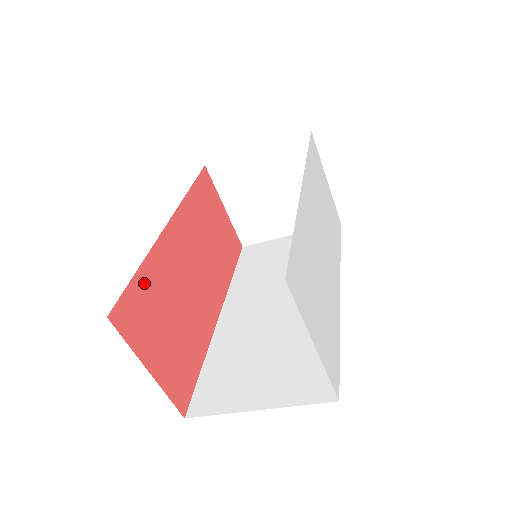
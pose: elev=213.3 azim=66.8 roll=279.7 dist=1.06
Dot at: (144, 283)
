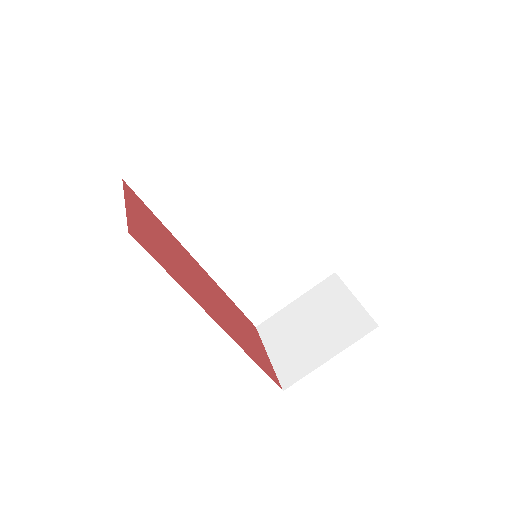
Dot at: (157, 221)
